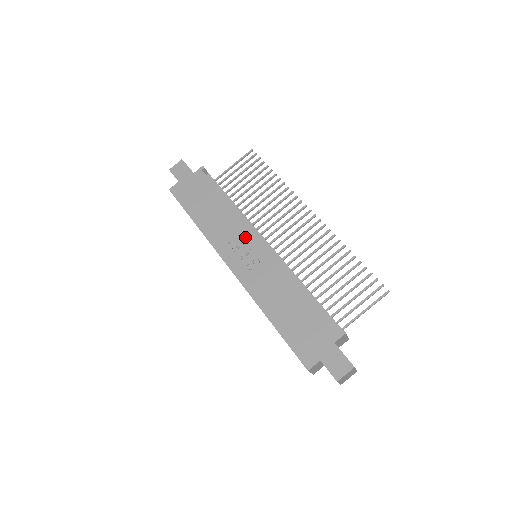
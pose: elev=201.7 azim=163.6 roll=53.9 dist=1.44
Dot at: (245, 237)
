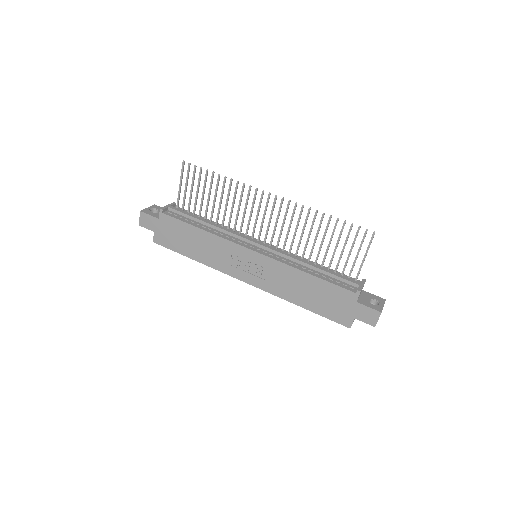
Dot at: (238, 253)
